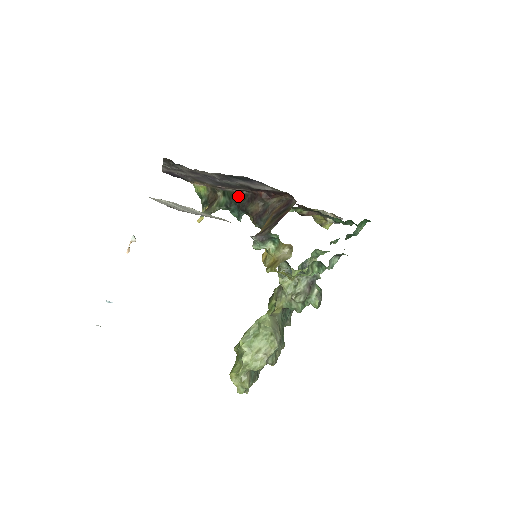
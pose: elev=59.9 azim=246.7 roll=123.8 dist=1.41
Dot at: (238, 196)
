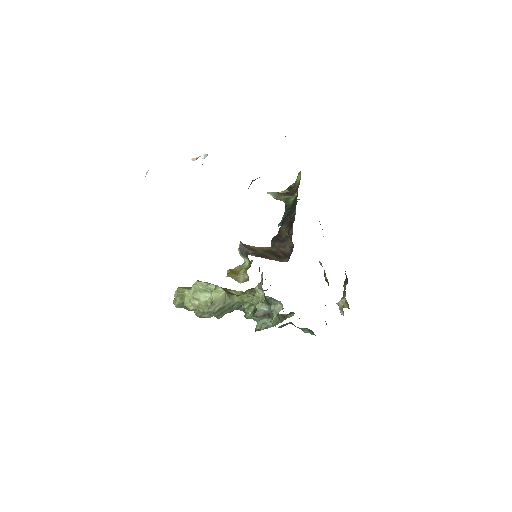
Dot at: (293, 211)
